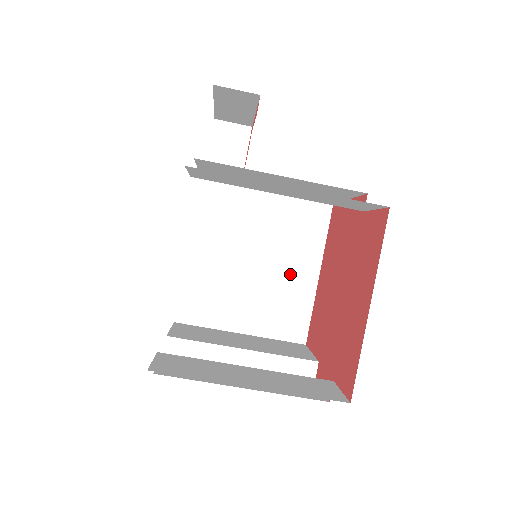
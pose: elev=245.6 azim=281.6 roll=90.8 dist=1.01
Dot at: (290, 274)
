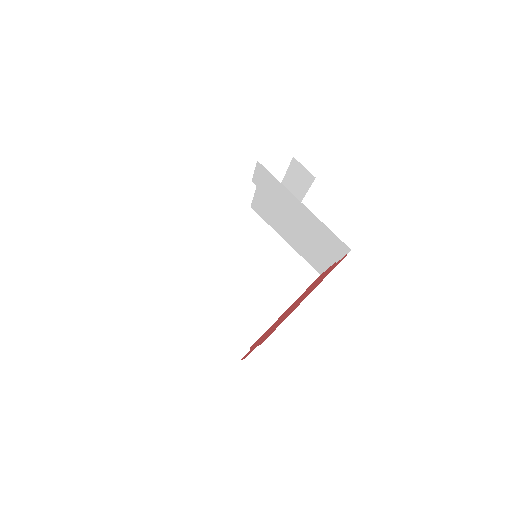
Dot at: (266, 299)
